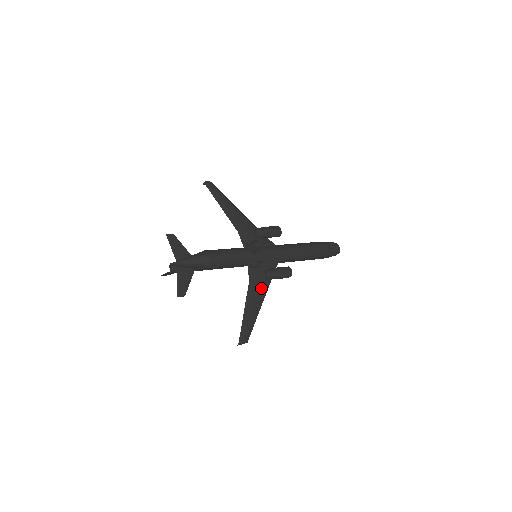
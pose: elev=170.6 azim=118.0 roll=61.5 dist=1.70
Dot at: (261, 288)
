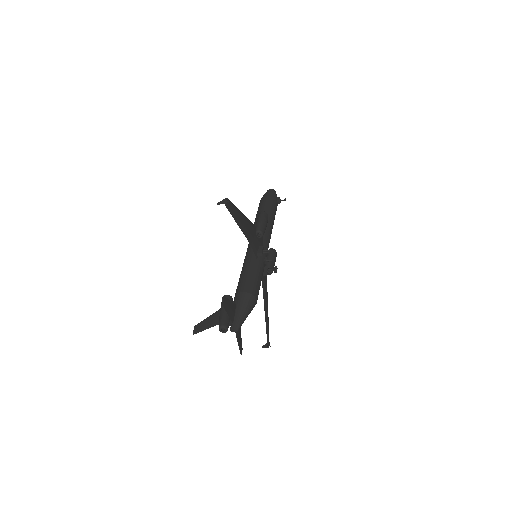
Dot at: occluded
